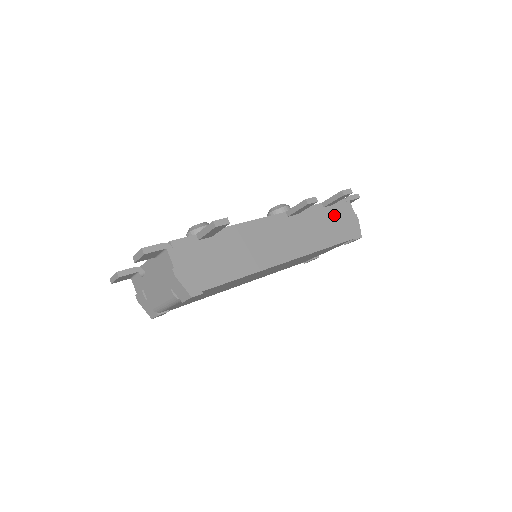
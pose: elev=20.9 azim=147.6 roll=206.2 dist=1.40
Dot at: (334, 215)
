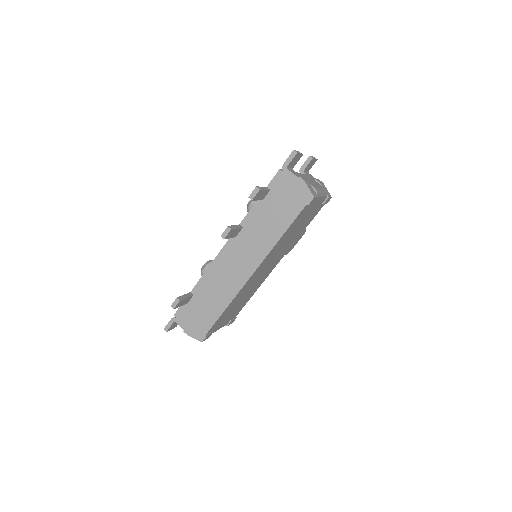
Dot at: (276, 199)
